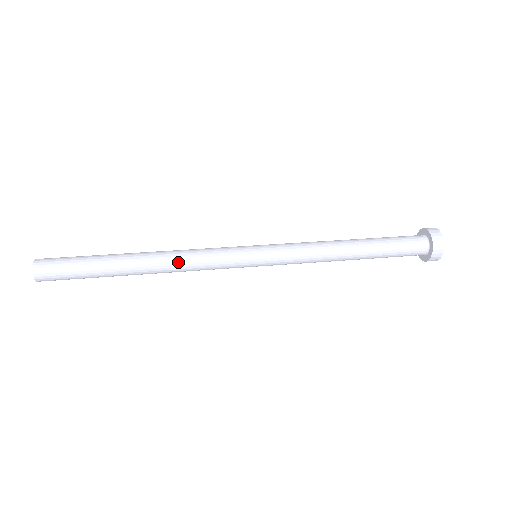
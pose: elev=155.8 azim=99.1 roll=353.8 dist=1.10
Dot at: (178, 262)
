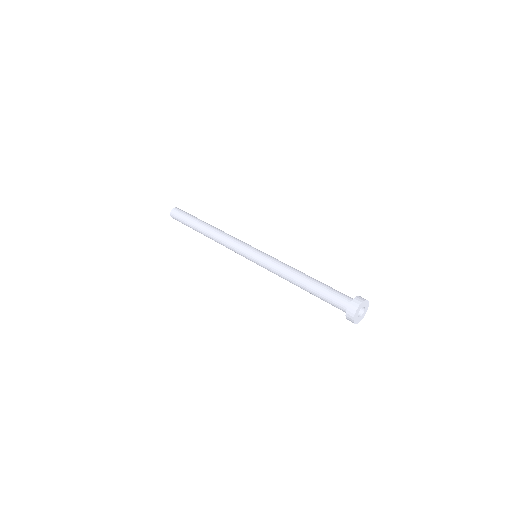
Dot at: (221, 234)
